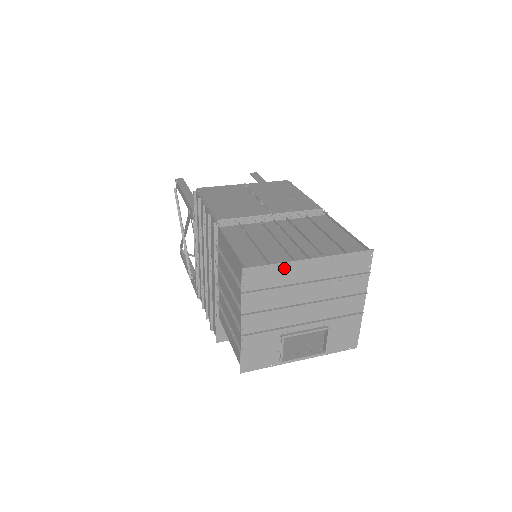
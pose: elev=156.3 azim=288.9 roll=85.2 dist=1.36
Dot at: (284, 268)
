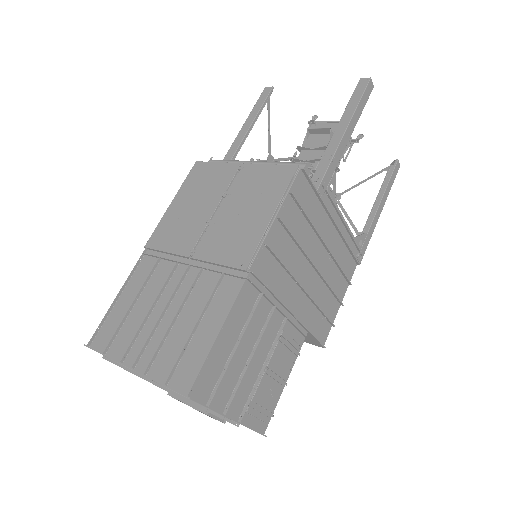
Dot at: occluded
